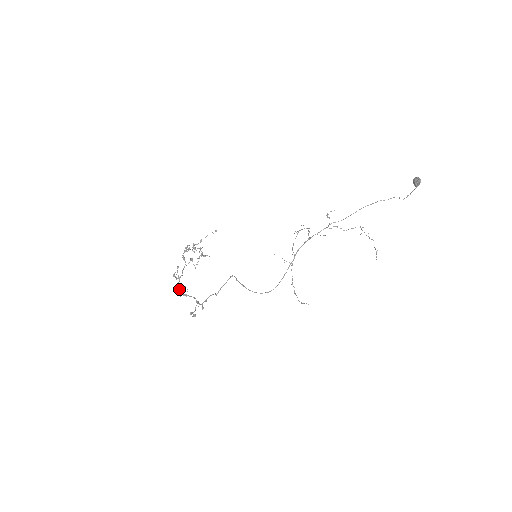
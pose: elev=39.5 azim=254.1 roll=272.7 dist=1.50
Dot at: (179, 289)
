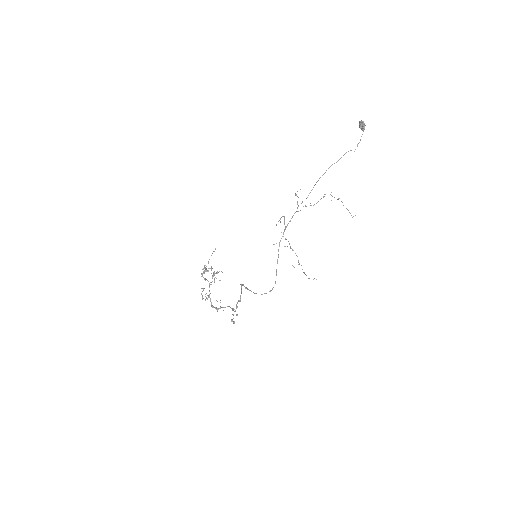
Dot at: (213, 306)
